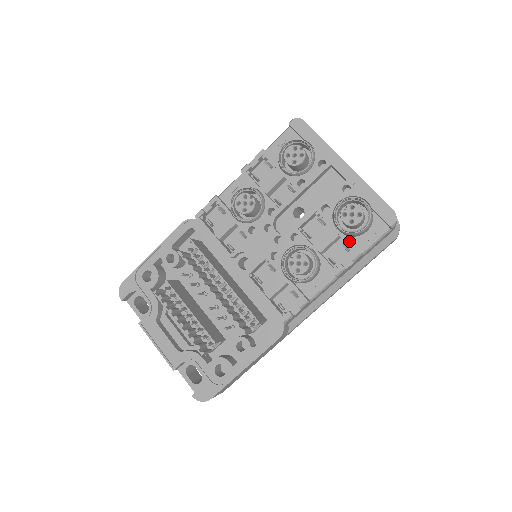
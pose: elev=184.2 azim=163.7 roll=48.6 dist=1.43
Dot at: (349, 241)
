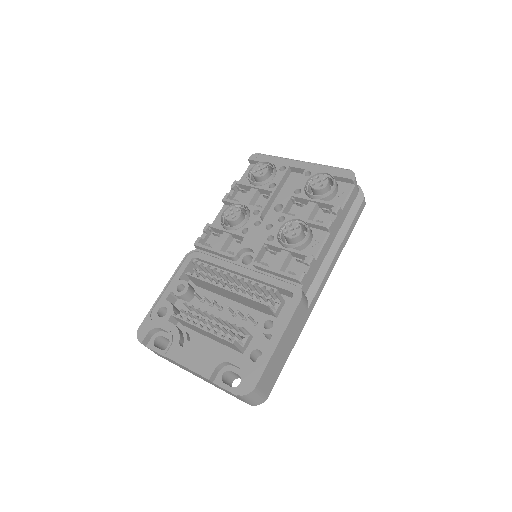
Dot at: (326, 201)
